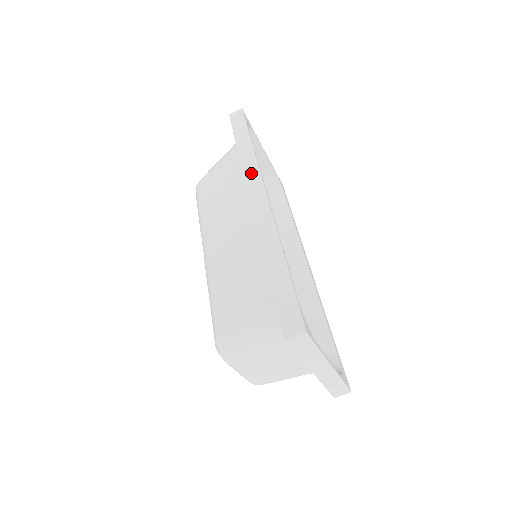
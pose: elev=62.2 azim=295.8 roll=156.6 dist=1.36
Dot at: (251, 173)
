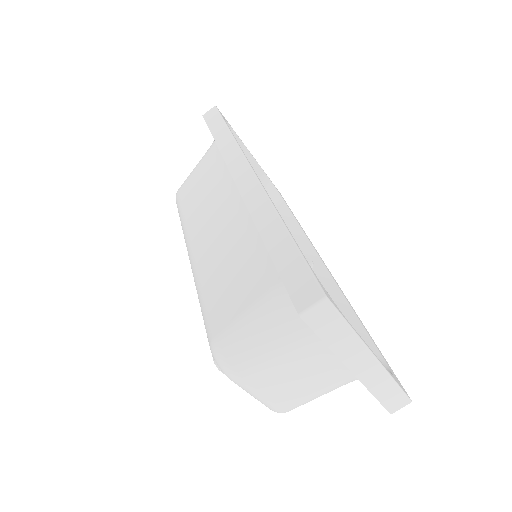
Dot at: (231, 155)
